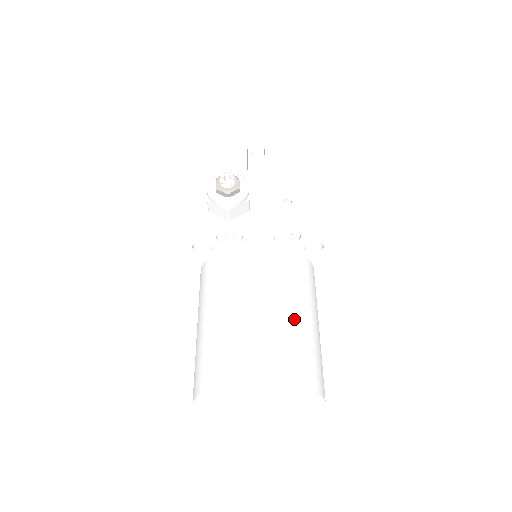
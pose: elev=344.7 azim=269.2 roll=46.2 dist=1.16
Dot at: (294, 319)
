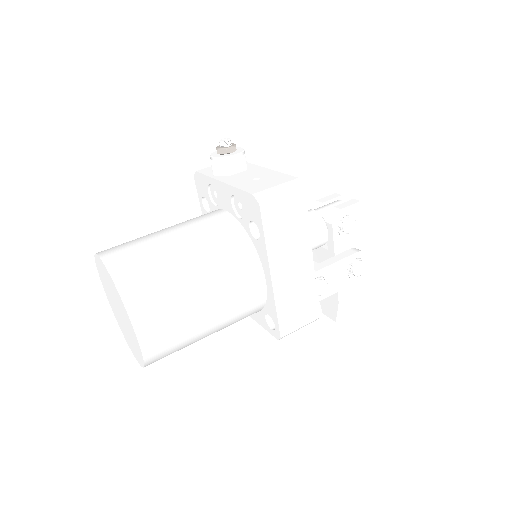
Dot at: (176, 252)
